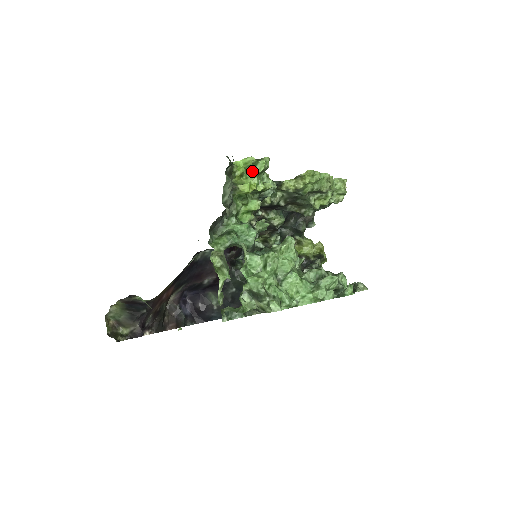
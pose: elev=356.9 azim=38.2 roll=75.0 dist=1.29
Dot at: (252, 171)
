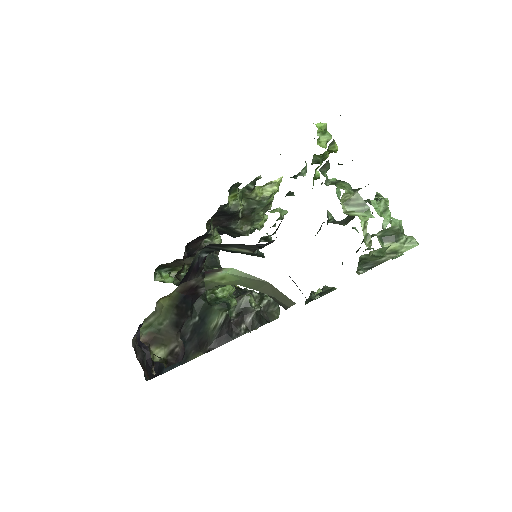
Dot at: (324, 136)
